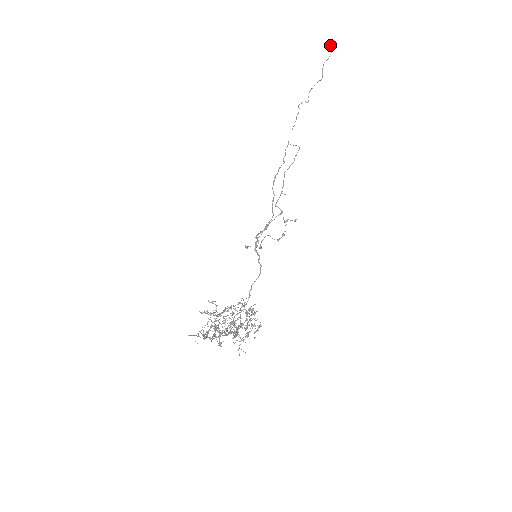
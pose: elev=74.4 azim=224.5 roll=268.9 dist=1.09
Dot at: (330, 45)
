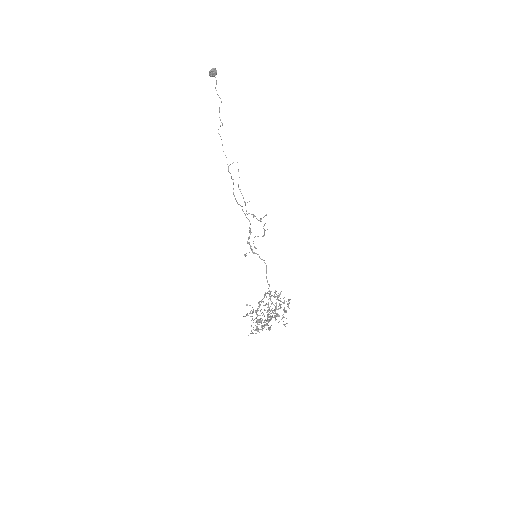
Dot at: (211, 73)
